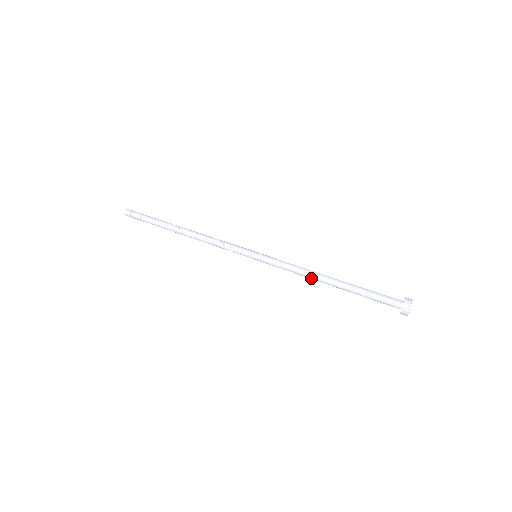
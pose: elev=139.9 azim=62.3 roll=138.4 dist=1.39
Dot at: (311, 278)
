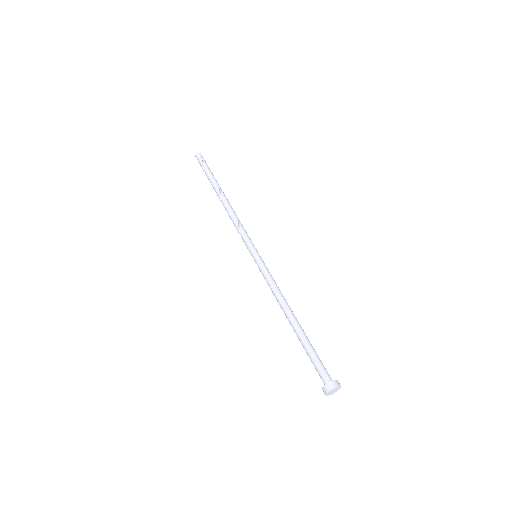
Dot at: (280, 305)
